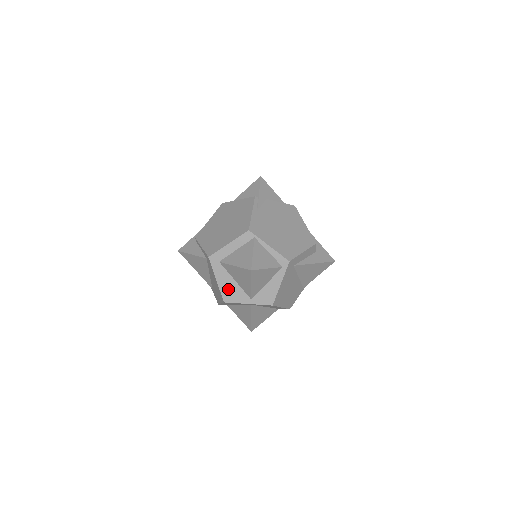
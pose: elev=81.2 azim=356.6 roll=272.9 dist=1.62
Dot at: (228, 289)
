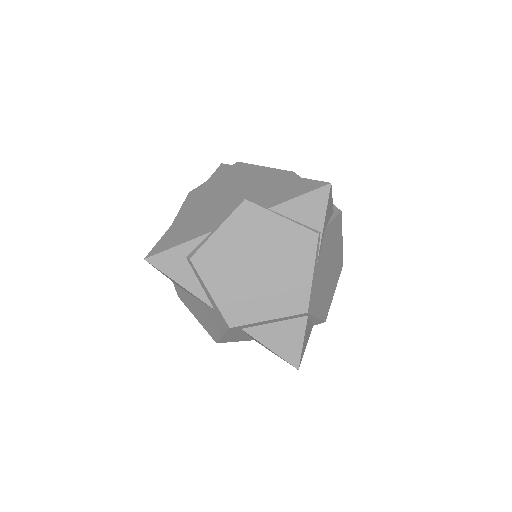
Dot at: (231, 338)
